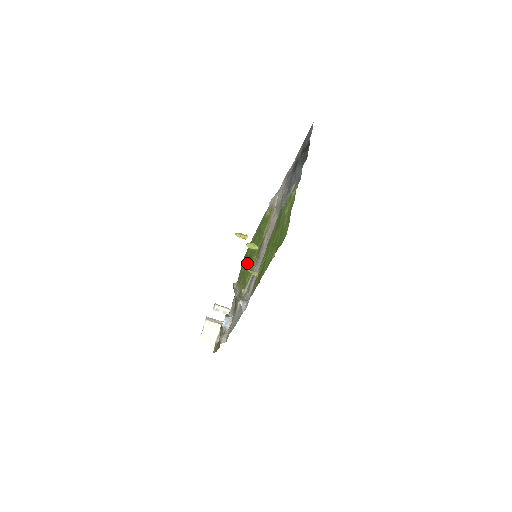
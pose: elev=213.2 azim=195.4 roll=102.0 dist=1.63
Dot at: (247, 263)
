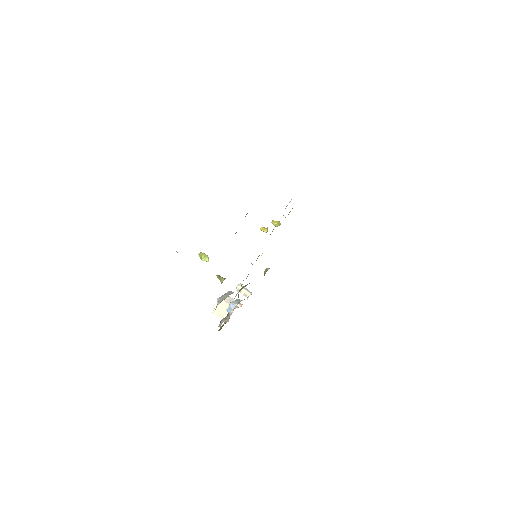
Dot at: occluded
